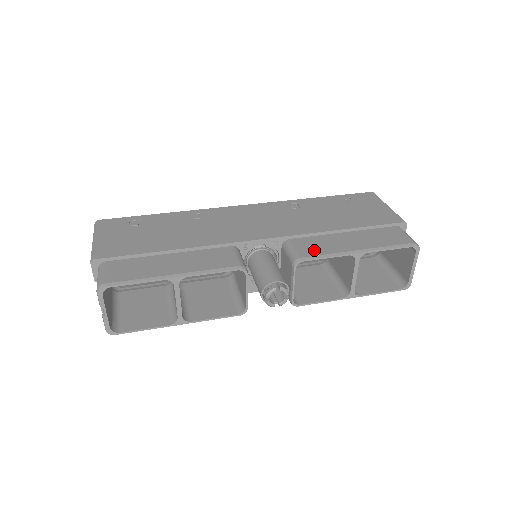
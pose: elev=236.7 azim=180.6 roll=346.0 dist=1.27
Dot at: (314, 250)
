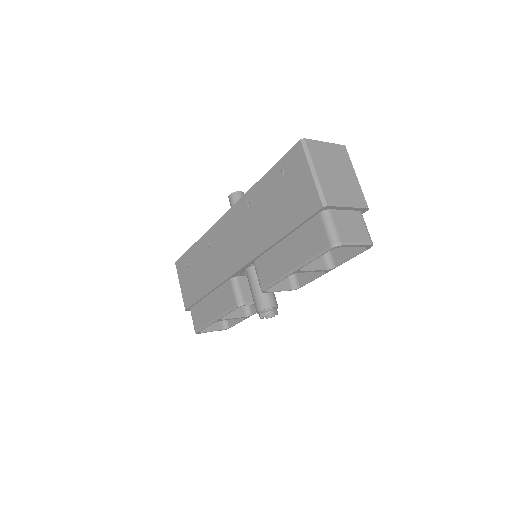
Dot at: (268, 276)
